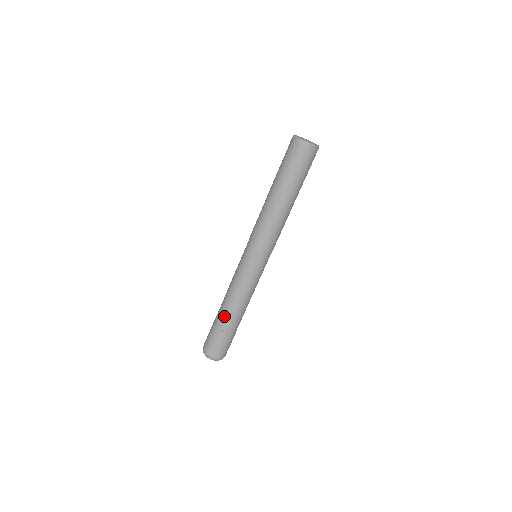
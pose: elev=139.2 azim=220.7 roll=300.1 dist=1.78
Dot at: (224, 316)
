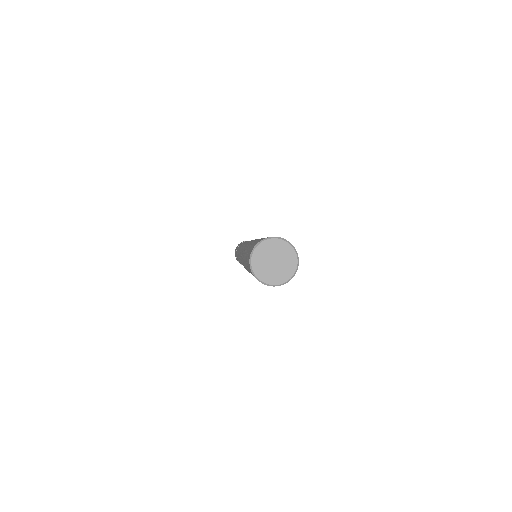
Dot at: occluded
